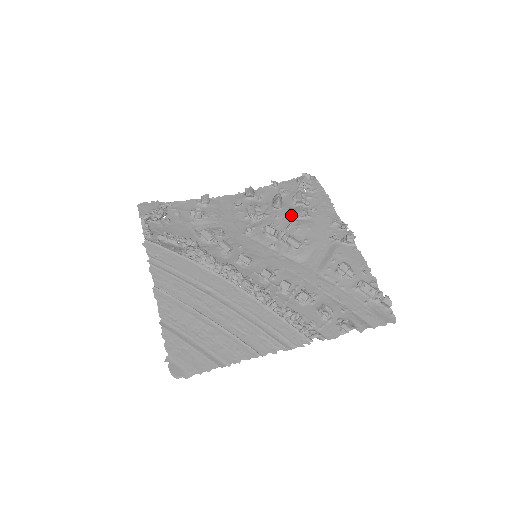
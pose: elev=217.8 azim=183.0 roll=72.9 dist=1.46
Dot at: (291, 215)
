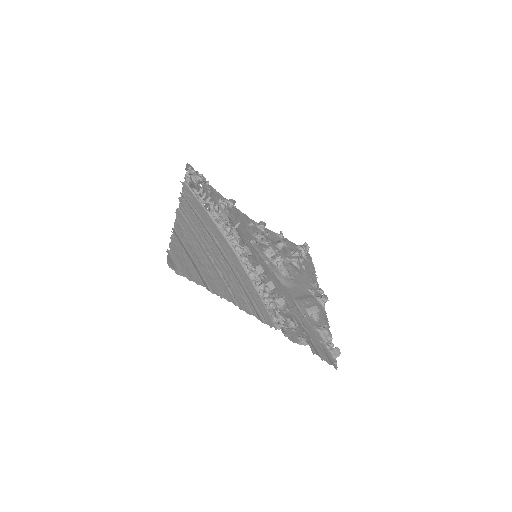
Dot at: occluded
